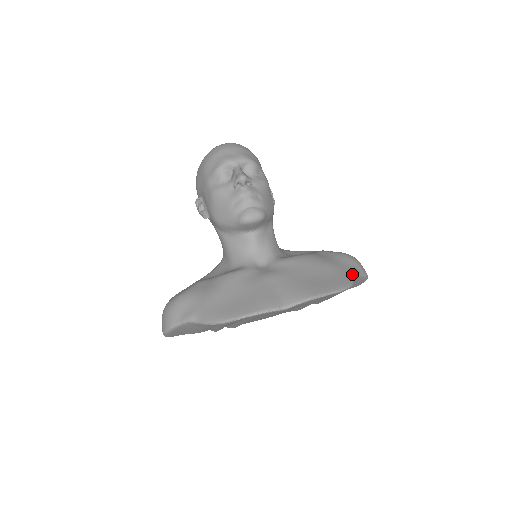
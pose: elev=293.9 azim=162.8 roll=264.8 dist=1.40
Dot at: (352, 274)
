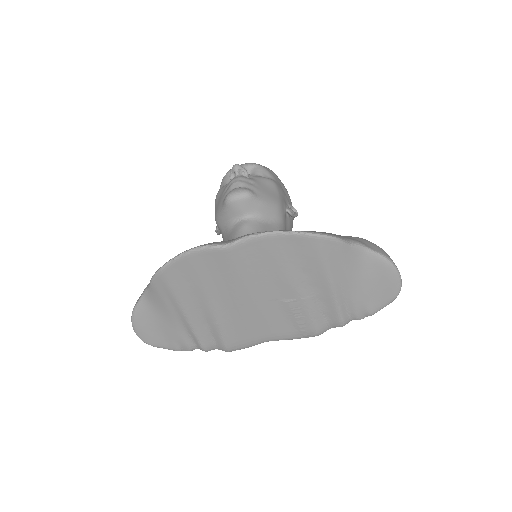
Dot at: (349, 239)
